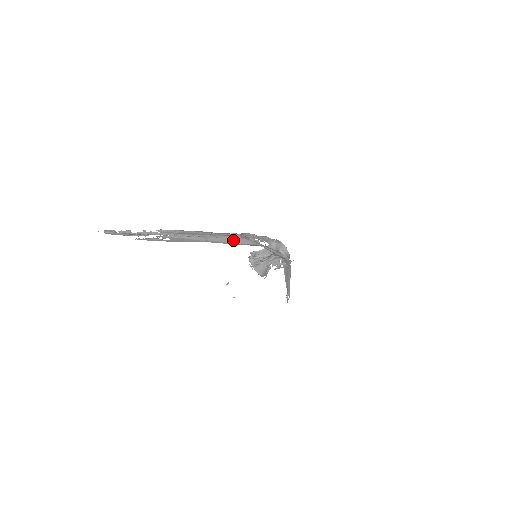
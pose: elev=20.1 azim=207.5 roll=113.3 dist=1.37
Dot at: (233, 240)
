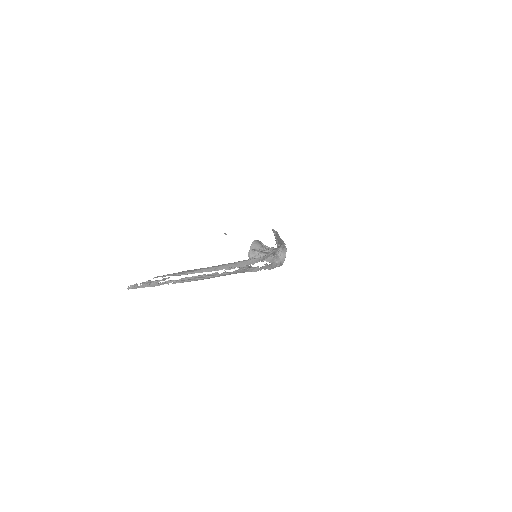
Dot at: (239, 272)
